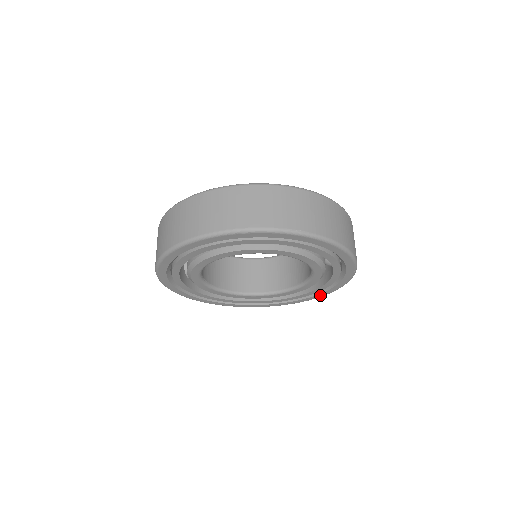
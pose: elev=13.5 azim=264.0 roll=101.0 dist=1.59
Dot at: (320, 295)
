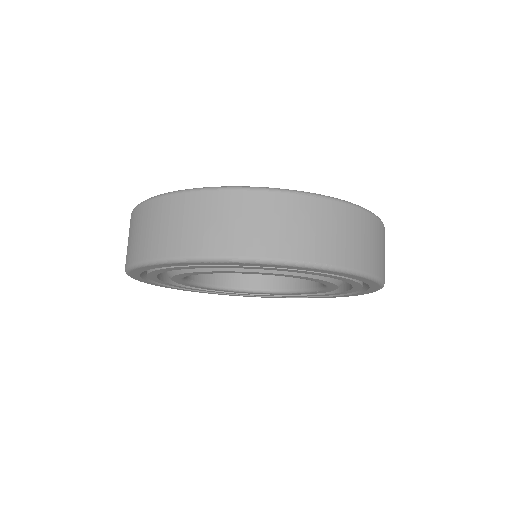
Dot at: (332, 297)
